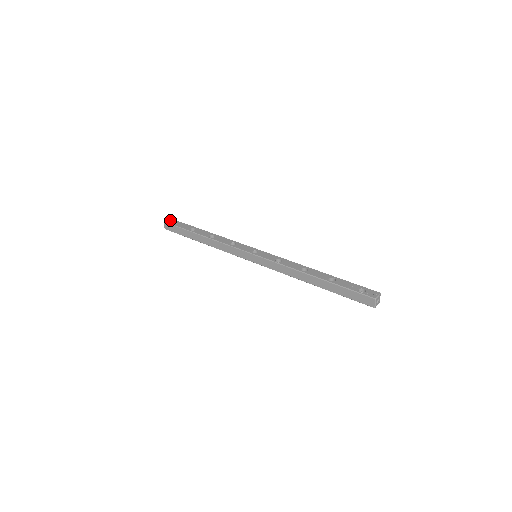
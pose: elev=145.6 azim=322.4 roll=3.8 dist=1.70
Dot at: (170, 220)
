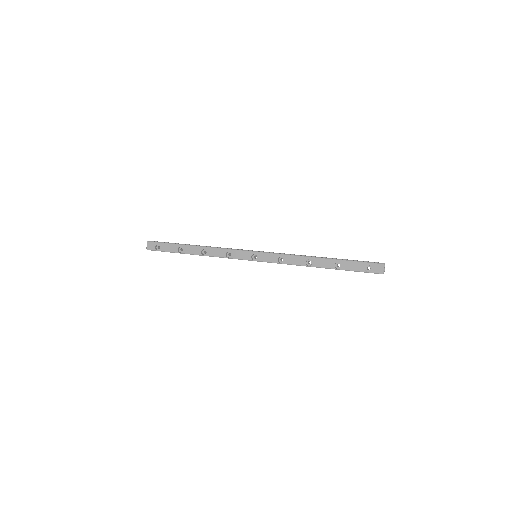
Dot at: (150, 245)
